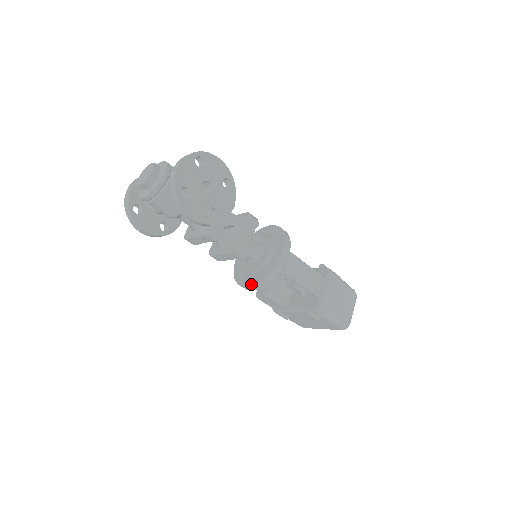
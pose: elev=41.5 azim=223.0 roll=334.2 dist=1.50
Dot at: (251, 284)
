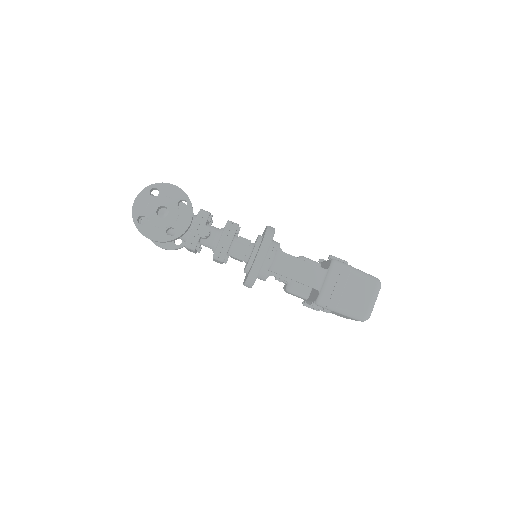
Dot at: (244, 283)
